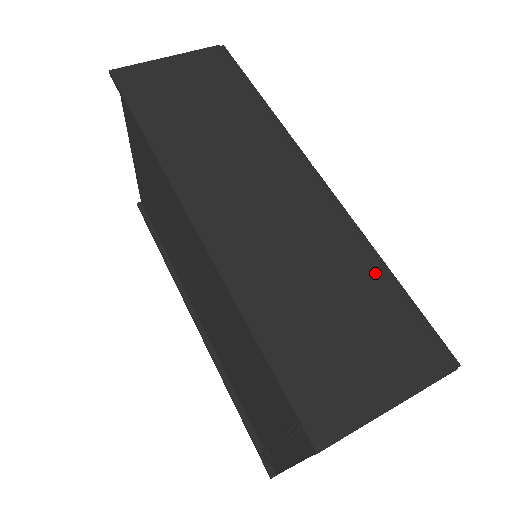
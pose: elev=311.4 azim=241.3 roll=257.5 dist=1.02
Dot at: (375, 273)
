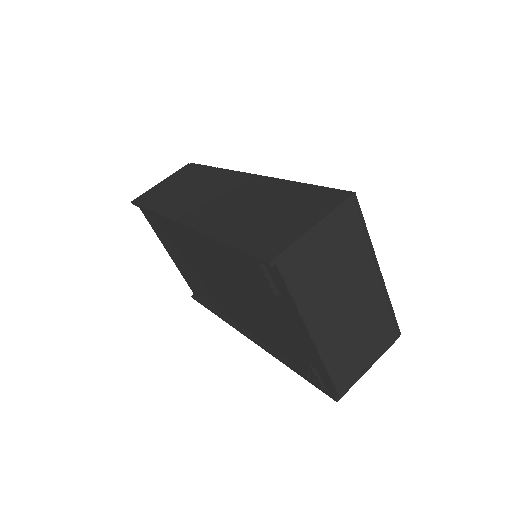
Dot at: (293, 188)
